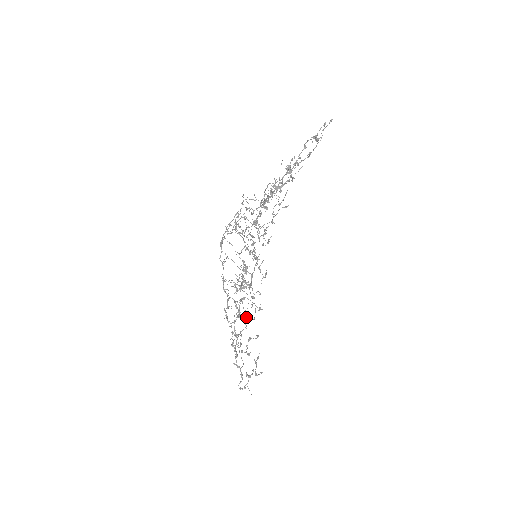
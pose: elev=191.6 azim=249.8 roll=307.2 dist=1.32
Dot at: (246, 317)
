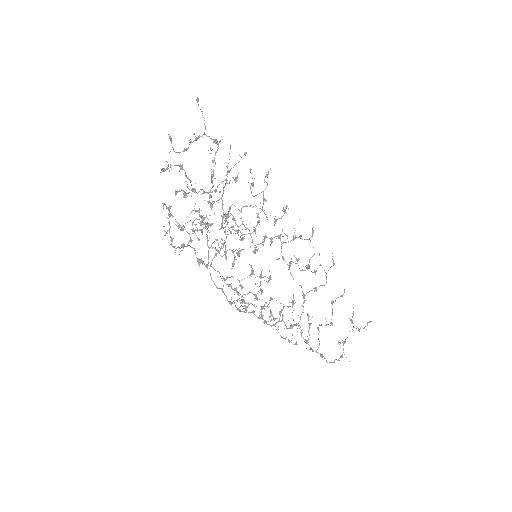
Dot at: occluded
